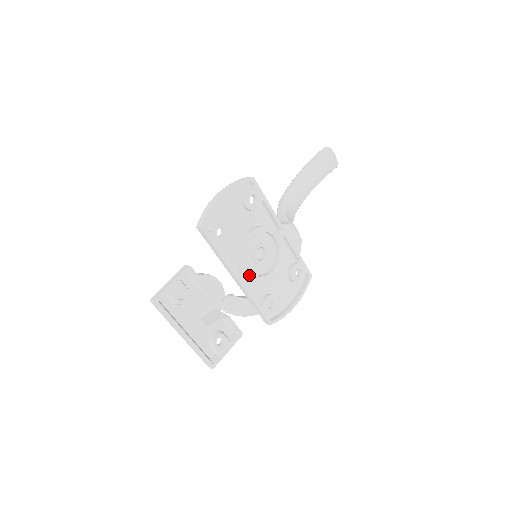
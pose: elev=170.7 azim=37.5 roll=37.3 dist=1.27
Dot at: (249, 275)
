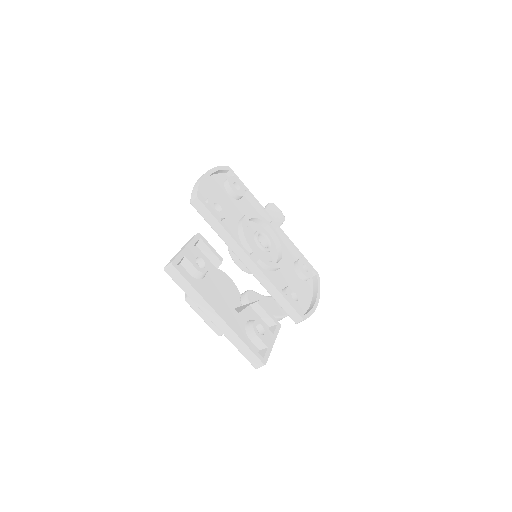
Dot at: (261, 258)
